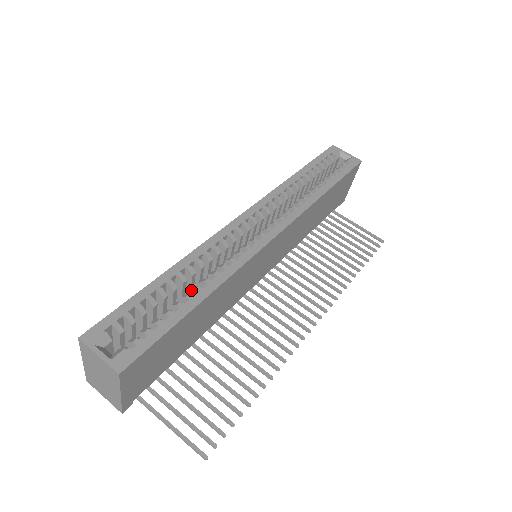
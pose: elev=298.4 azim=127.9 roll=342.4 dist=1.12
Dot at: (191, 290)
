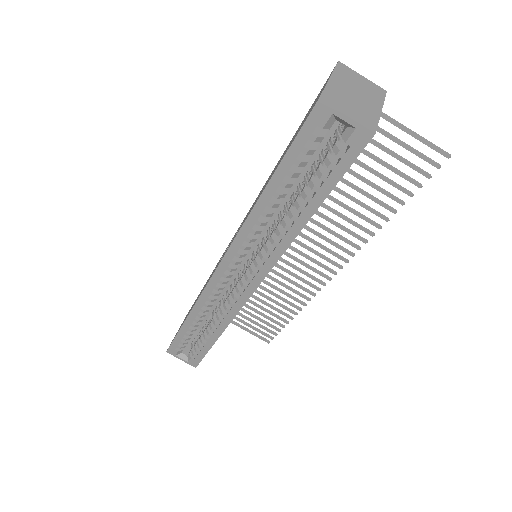
Dot at: (209, 325)
